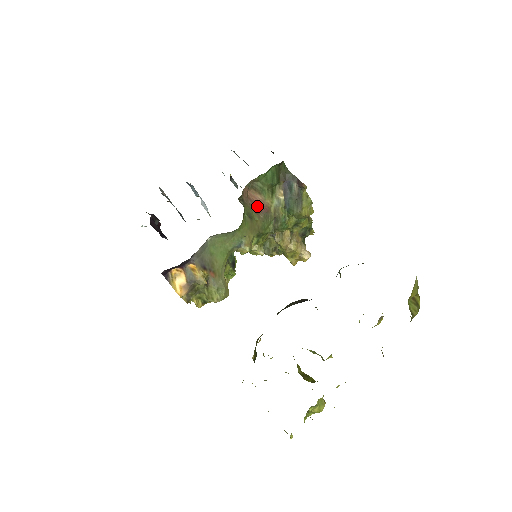
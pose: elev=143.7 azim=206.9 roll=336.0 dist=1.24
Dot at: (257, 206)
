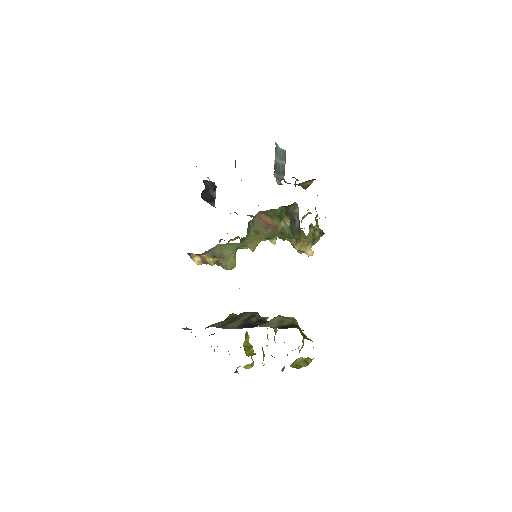
Dot at: (267, 224)
